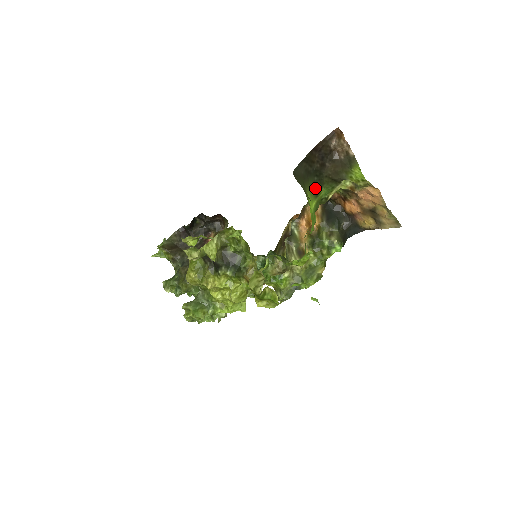
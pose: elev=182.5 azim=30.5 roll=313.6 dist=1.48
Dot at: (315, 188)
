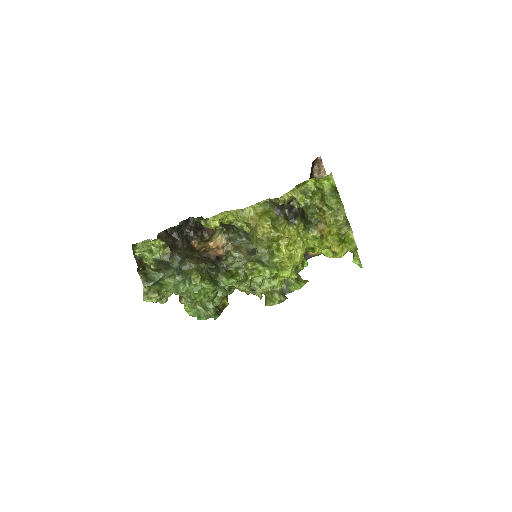
Dot at: occluded
